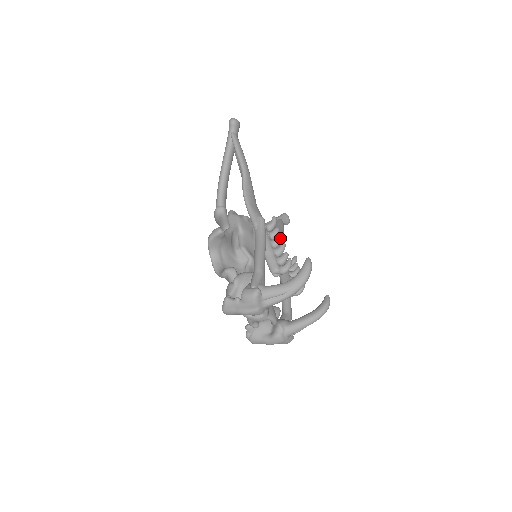
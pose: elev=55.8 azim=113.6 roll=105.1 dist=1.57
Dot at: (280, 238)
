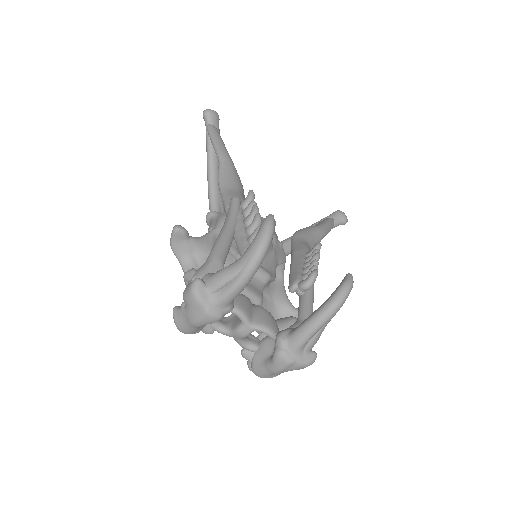
Dot at: (253, 212)
